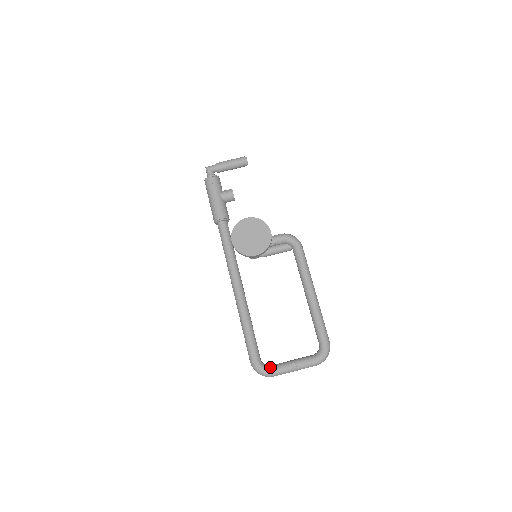
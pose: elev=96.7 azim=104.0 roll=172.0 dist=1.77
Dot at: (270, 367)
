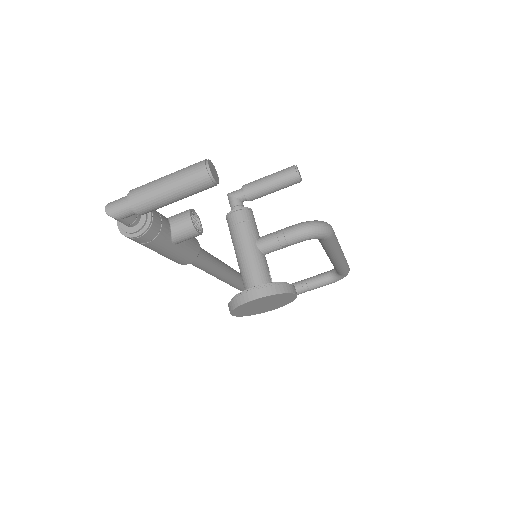
Dot at: occluded
